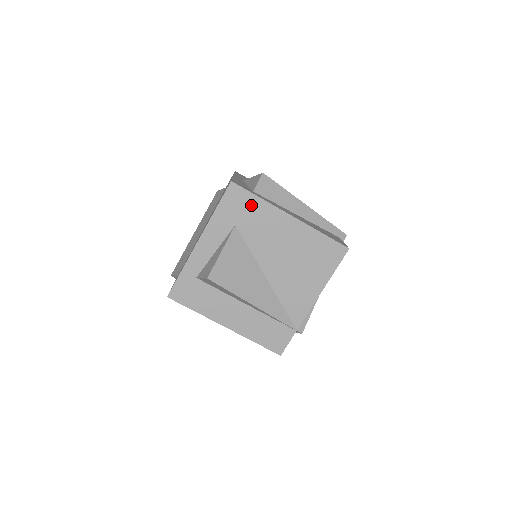
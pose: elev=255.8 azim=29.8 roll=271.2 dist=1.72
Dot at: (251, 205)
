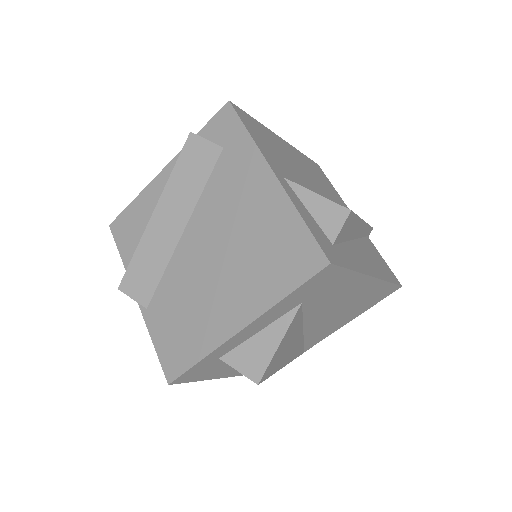
Dot at: (336, 280)
